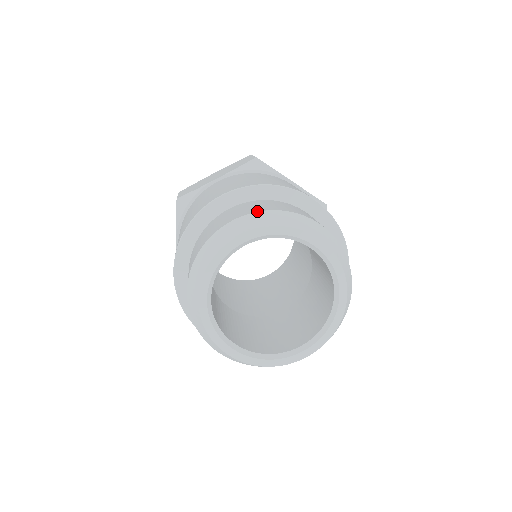
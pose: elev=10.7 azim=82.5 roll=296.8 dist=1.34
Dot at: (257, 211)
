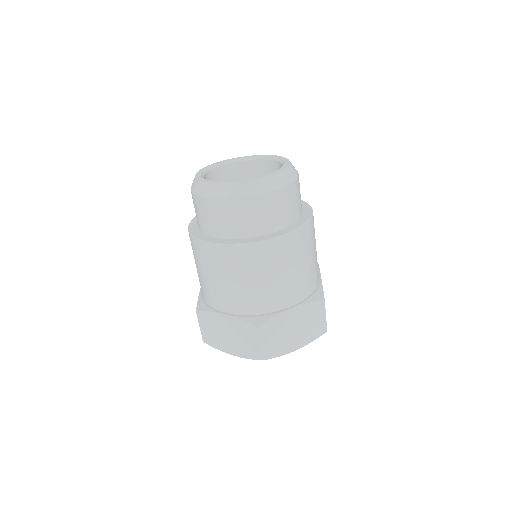
Dot at: occluded
